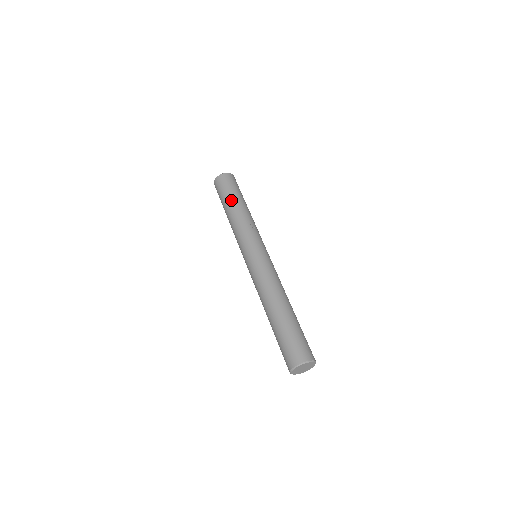
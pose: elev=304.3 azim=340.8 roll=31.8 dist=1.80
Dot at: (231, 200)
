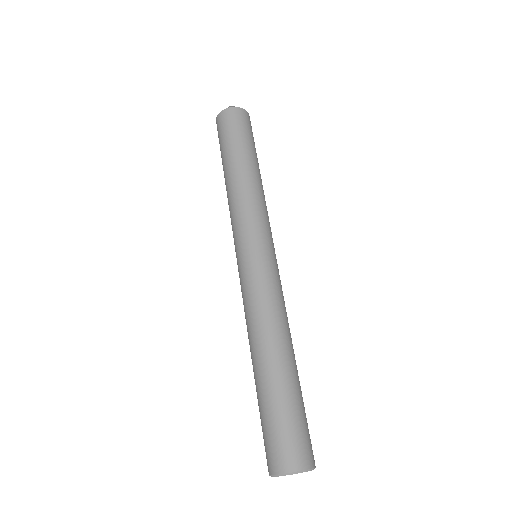
Dot at: (252, 155)
